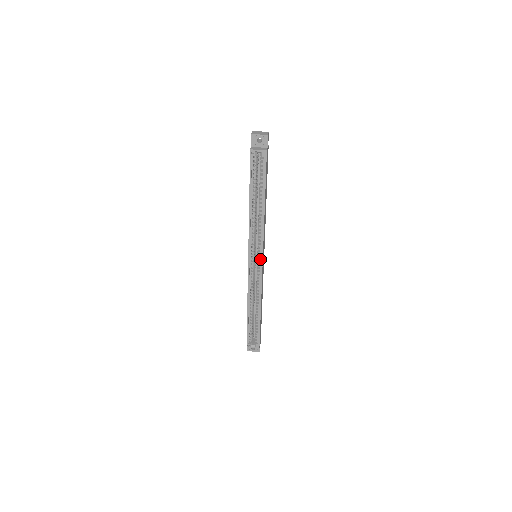
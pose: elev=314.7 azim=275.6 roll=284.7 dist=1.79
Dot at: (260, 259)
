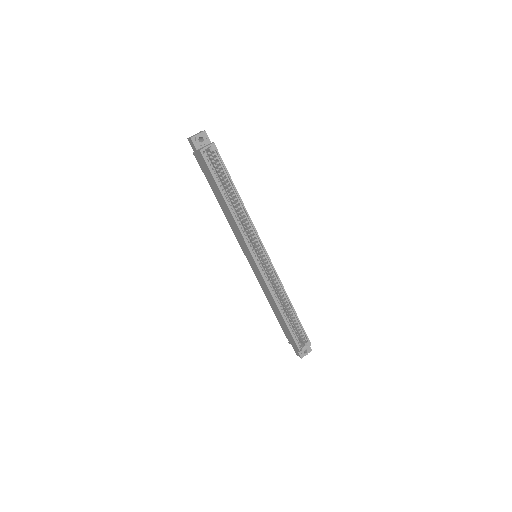
Dot at: (263, 253)
